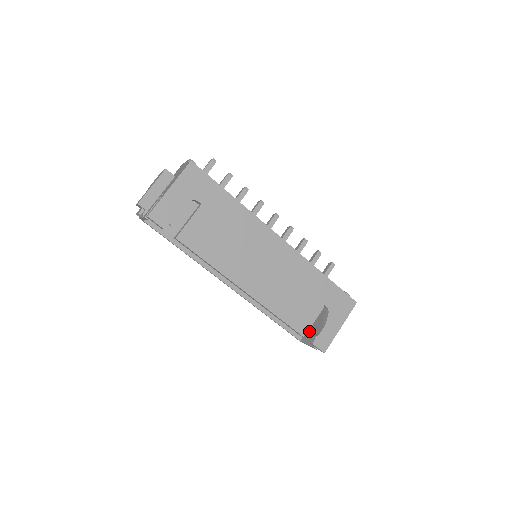
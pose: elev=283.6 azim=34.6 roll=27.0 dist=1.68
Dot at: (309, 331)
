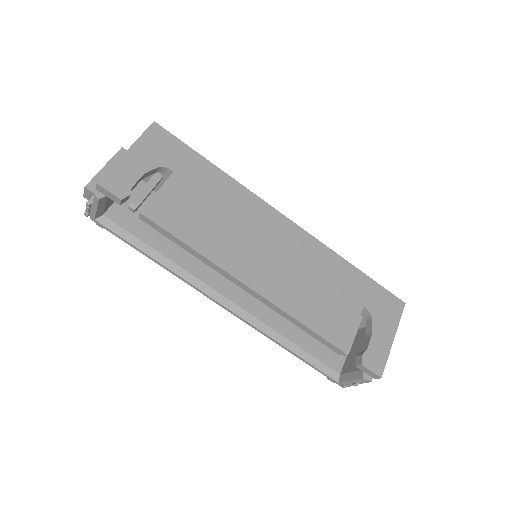
Dot at: (348, 363)
